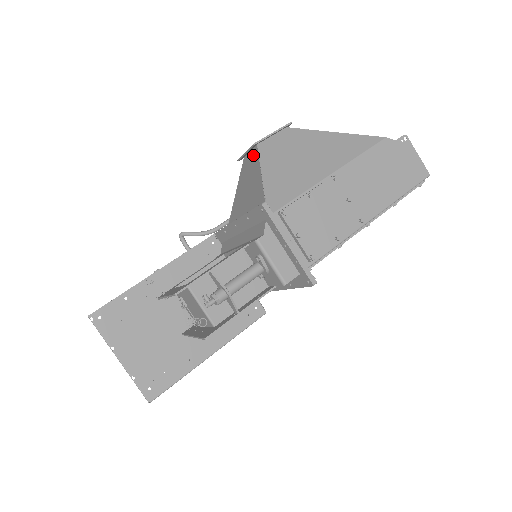
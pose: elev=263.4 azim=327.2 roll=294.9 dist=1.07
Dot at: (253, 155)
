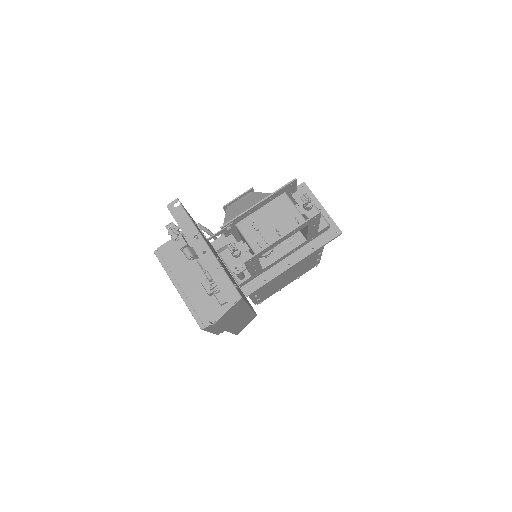
Dot at: (247, 197)
